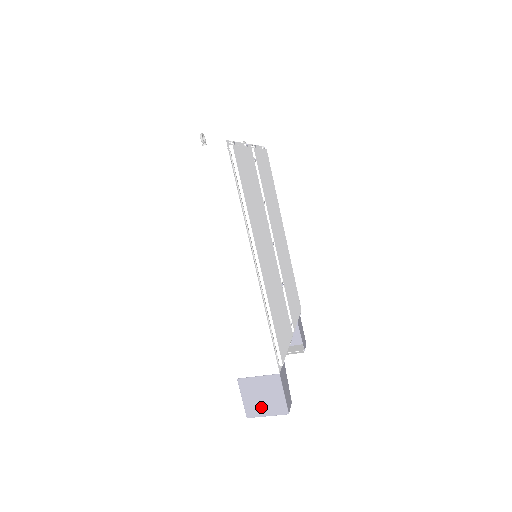
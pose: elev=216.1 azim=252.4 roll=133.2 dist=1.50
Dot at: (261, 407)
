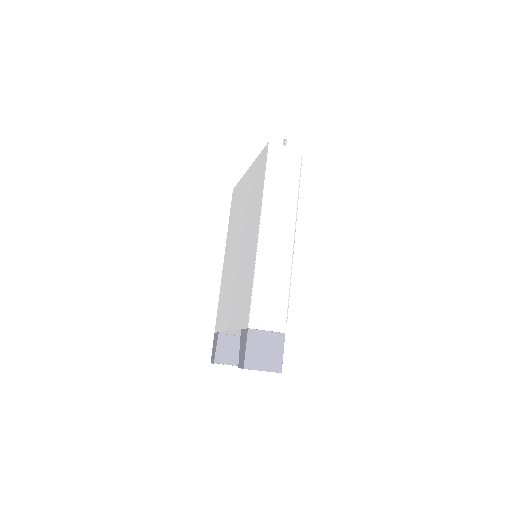
Dot at: (260, 360)
